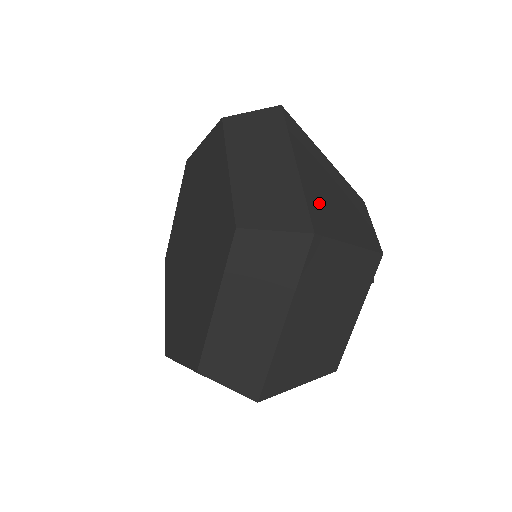
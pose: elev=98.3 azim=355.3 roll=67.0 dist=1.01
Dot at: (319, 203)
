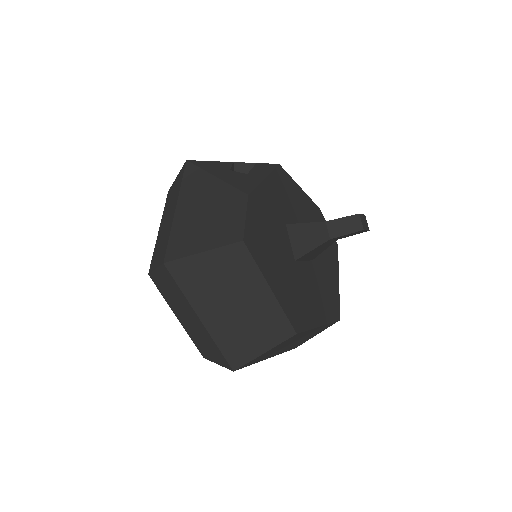
Dot at: (183, 232)
